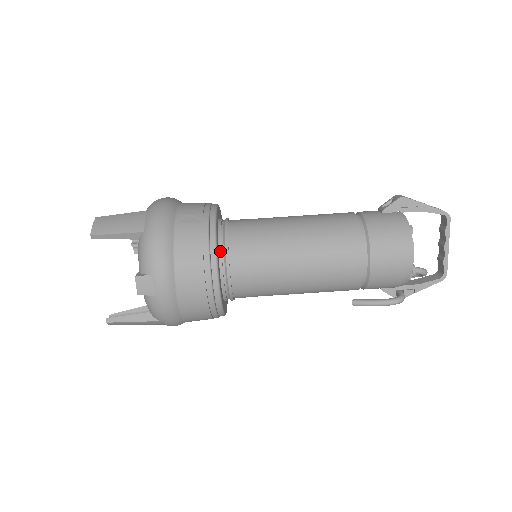
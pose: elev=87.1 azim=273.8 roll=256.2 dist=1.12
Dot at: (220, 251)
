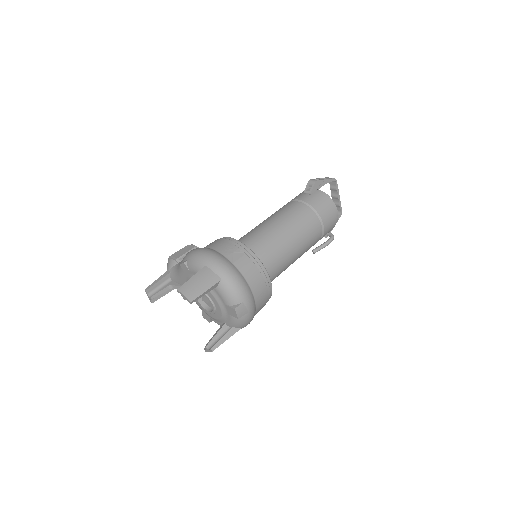
Dot at: occluded
